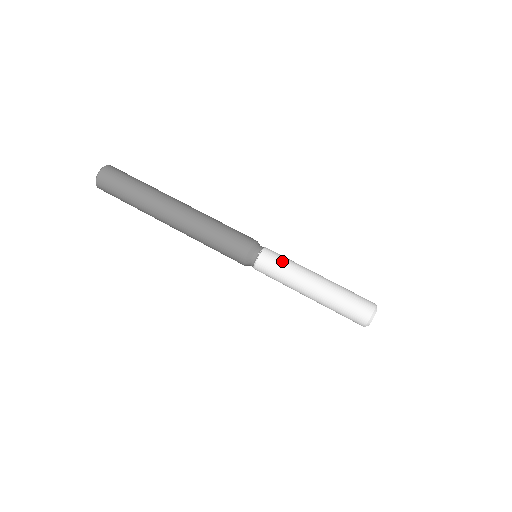
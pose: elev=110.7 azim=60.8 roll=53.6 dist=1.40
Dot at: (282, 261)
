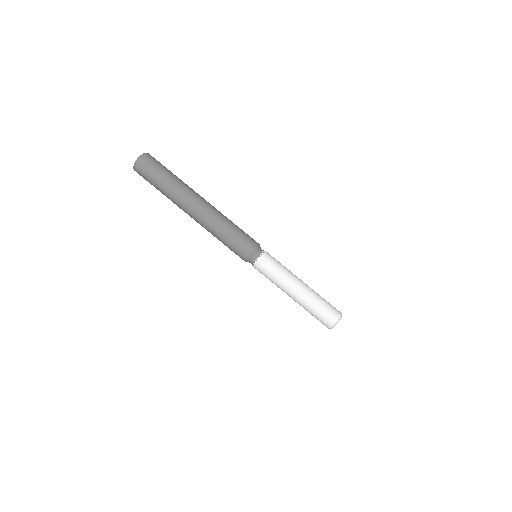
Dot at: (279, 262)
